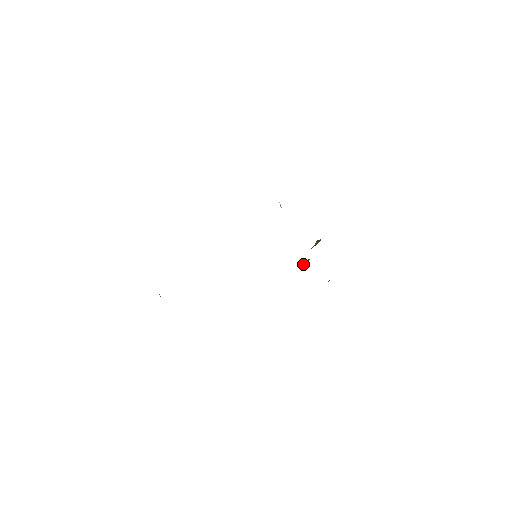
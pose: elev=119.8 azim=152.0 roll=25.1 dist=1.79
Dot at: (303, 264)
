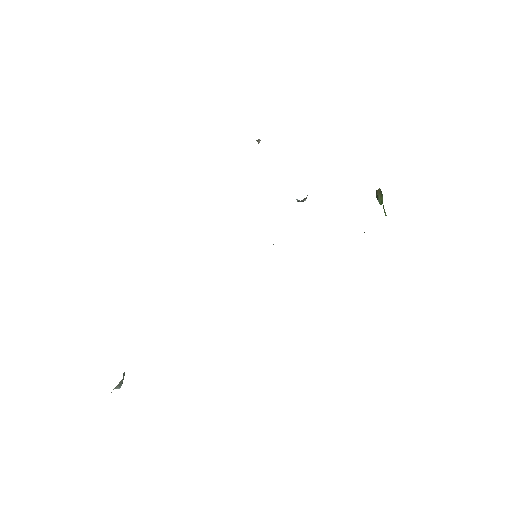
Dot at: occluded
